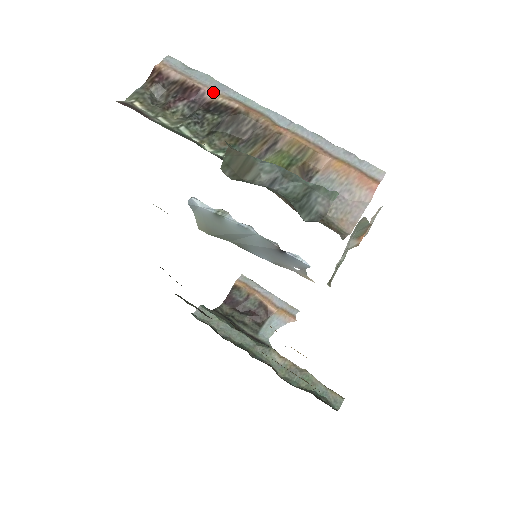
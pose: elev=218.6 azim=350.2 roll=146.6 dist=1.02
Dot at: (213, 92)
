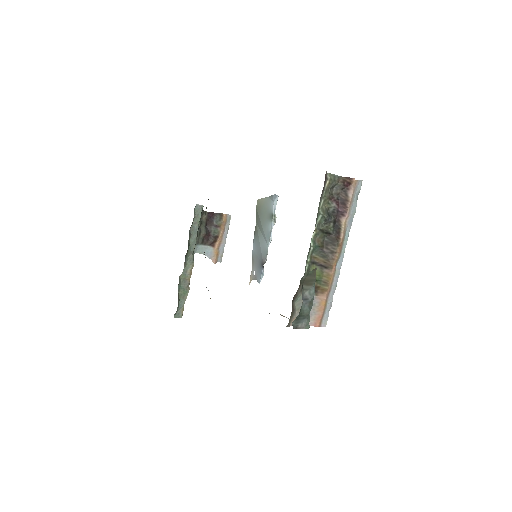
Dot at: (346, 220)
